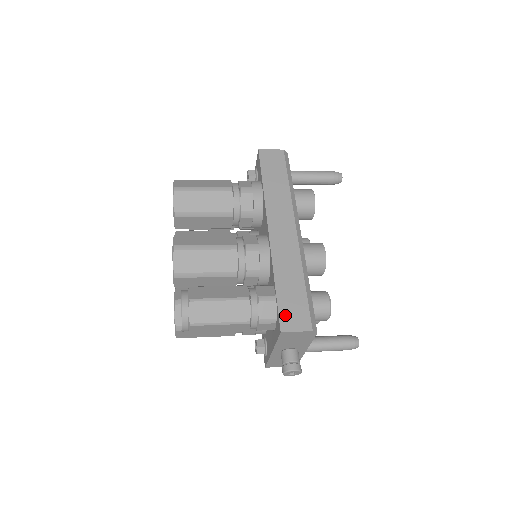
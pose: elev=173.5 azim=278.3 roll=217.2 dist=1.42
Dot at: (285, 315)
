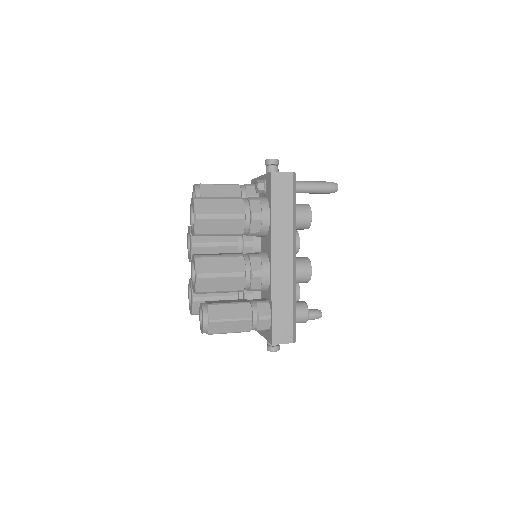
Dot at: (276, 332)
